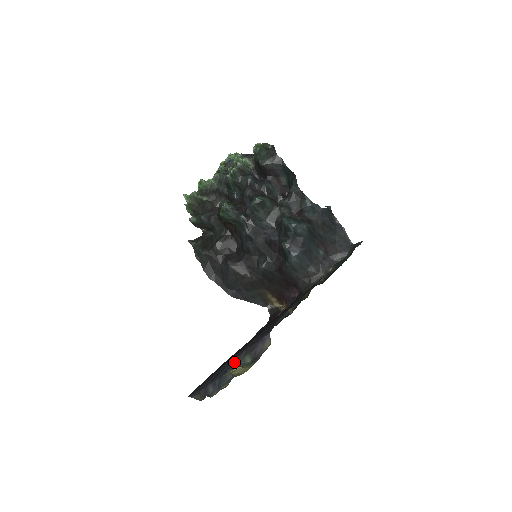
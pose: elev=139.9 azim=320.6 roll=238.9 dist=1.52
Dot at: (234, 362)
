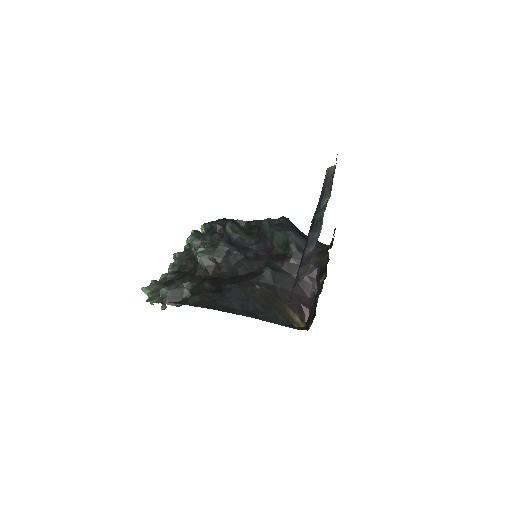
Dot at: occluded
